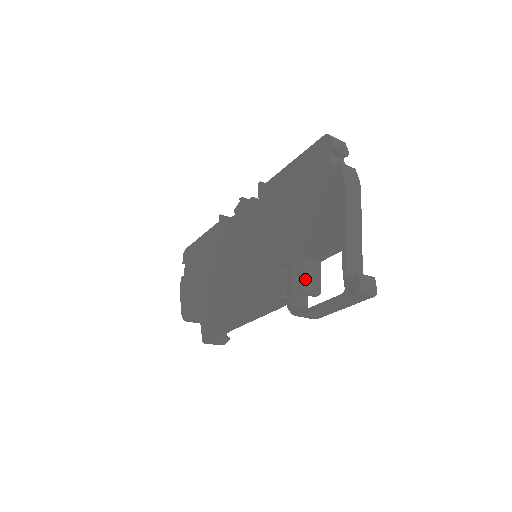
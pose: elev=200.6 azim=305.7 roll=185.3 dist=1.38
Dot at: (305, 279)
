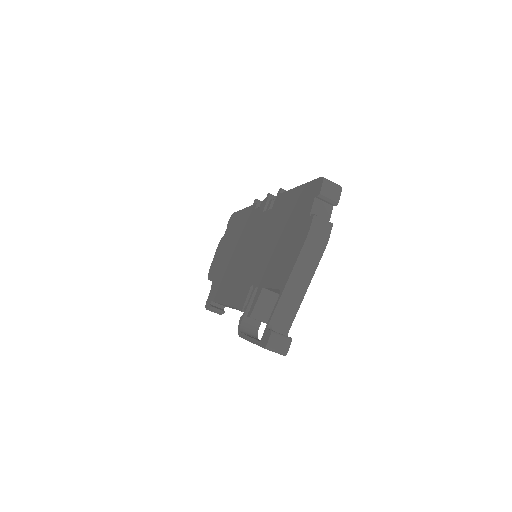
Dot at: (255, 307)
